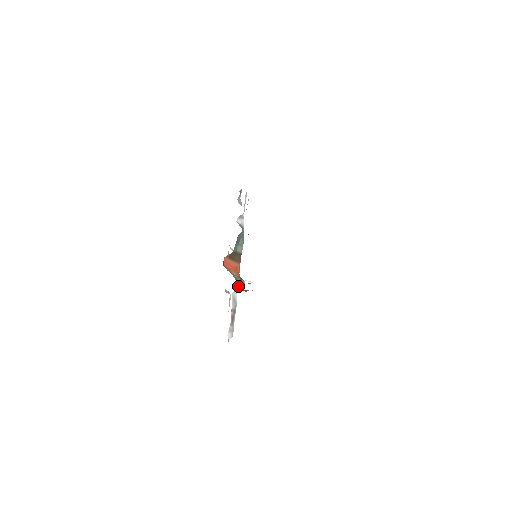
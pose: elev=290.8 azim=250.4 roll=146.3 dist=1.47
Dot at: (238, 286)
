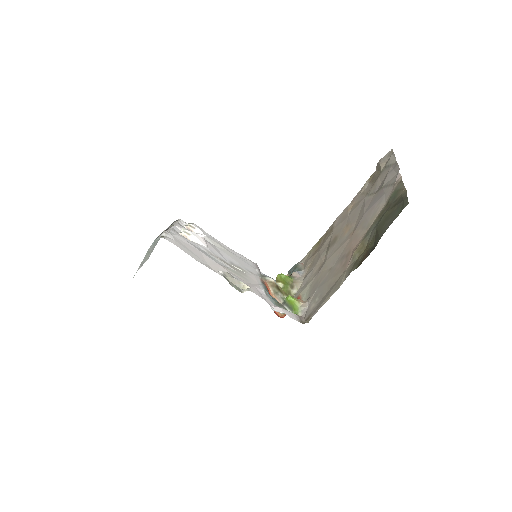
Dot at: (283, 295)
